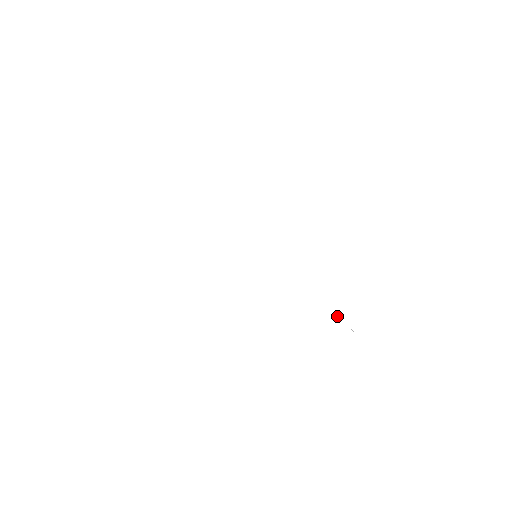
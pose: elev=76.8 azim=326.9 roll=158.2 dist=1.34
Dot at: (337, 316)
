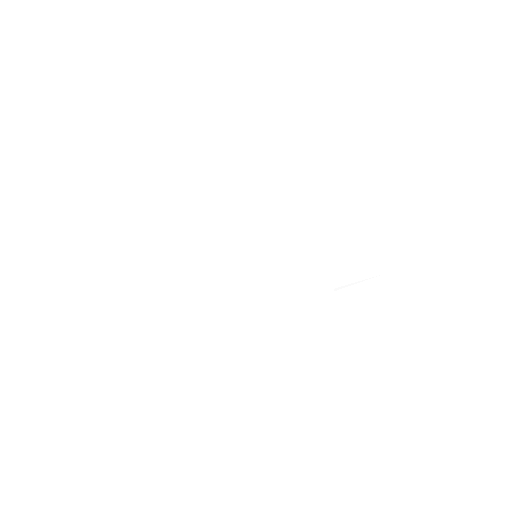
Dot at: occluded
